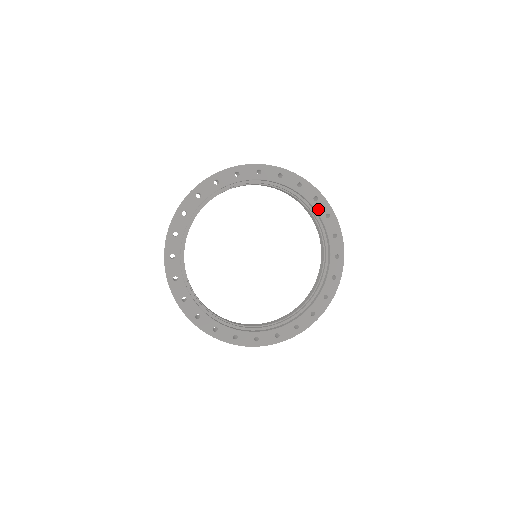
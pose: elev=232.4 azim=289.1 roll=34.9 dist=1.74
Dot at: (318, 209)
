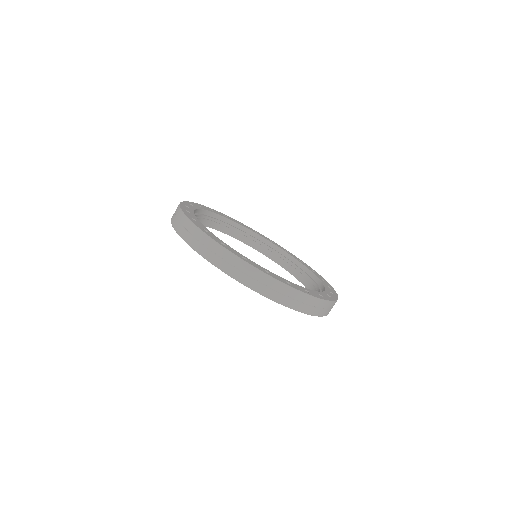
Dot at: (304, 265)
